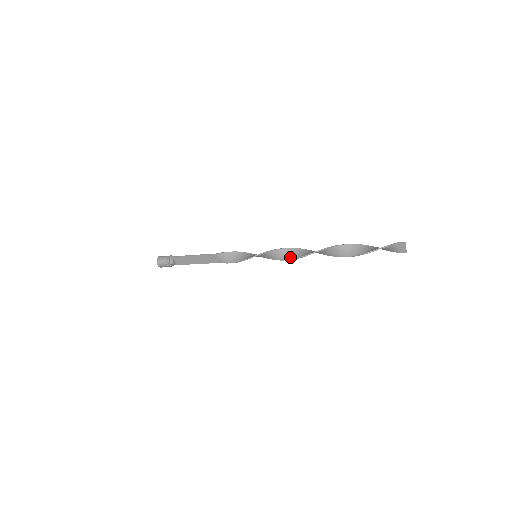
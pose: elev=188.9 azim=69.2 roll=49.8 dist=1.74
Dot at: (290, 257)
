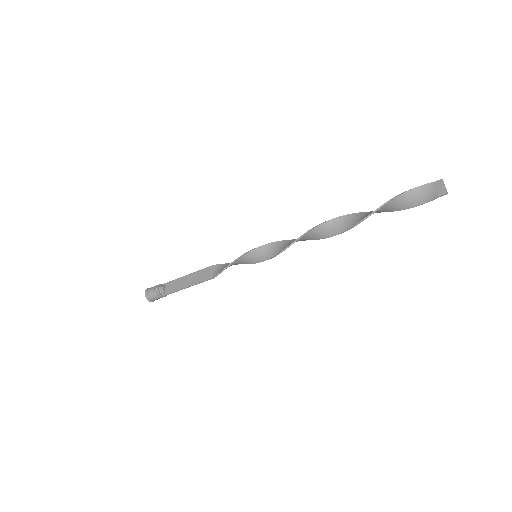
Dot at: (295, 240)
